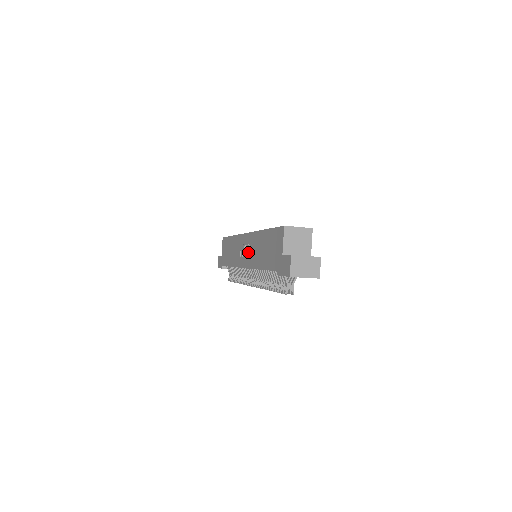
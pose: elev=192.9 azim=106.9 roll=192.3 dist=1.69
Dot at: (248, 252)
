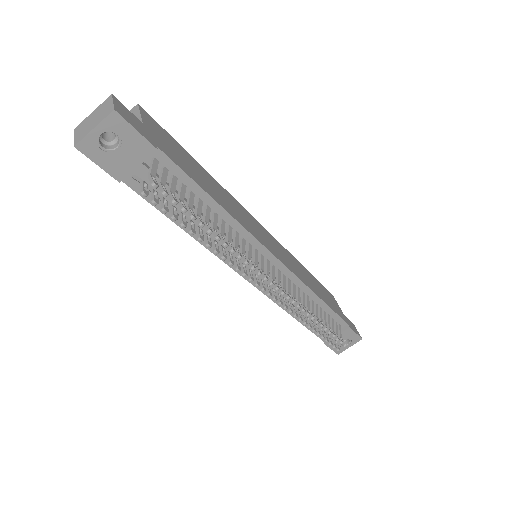
Dot at: occluded
